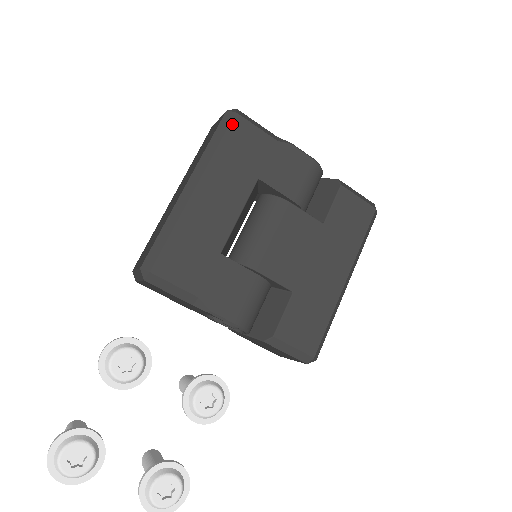
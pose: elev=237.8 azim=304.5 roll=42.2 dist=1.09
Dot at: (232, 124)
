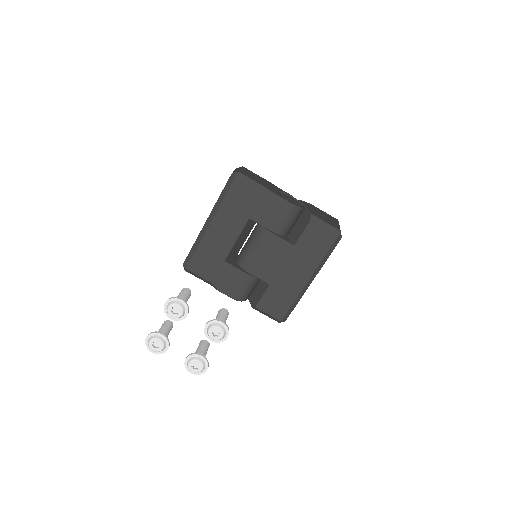
Dot at: (233, 185)
